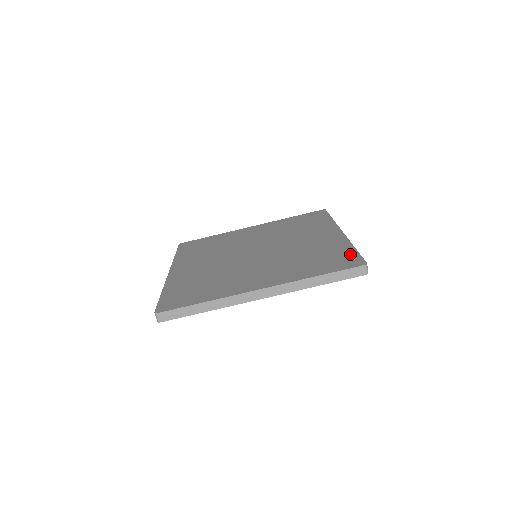
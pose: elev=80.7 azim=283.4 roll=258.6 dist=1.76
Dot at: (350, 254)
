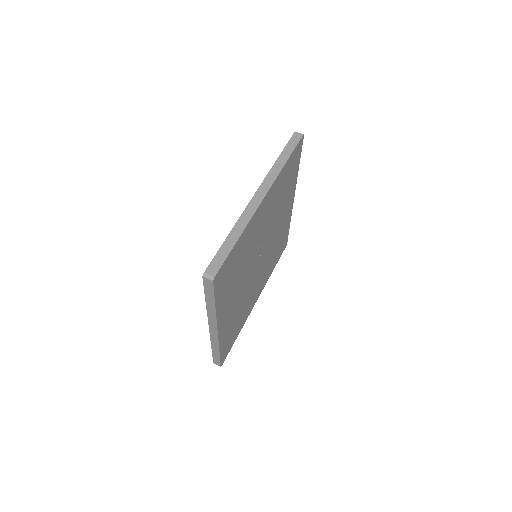
Dot at: occluded
